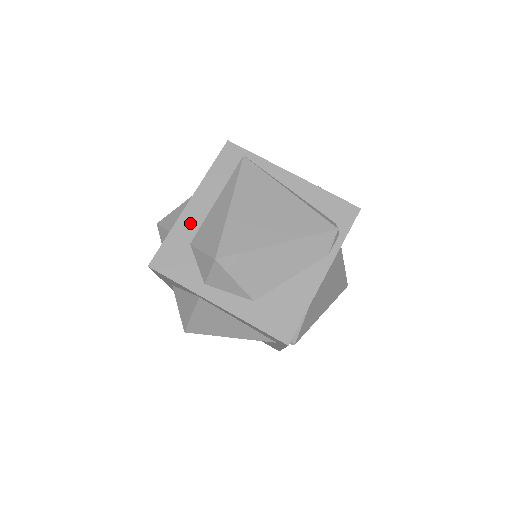
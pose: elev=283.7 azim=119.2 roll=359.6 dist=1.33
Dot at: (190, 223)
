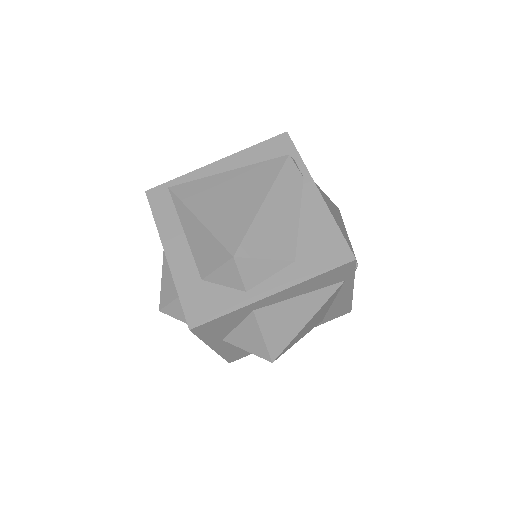
Dot at: (184, 267)
